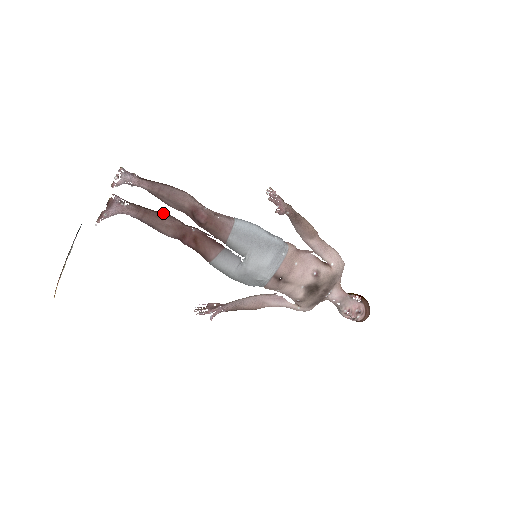
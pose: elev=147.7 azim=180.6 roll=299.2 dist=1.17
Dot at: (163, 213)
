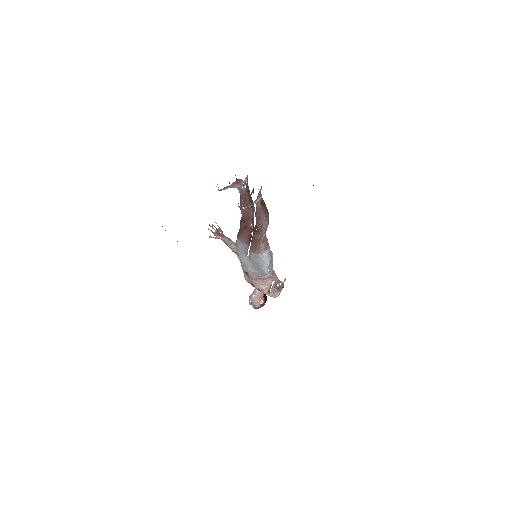
Dot at: occluded
